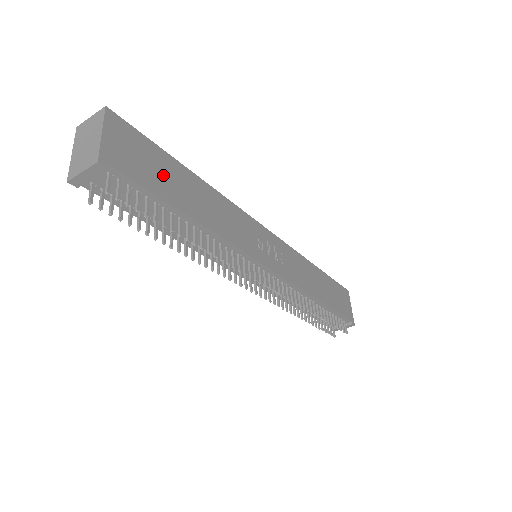
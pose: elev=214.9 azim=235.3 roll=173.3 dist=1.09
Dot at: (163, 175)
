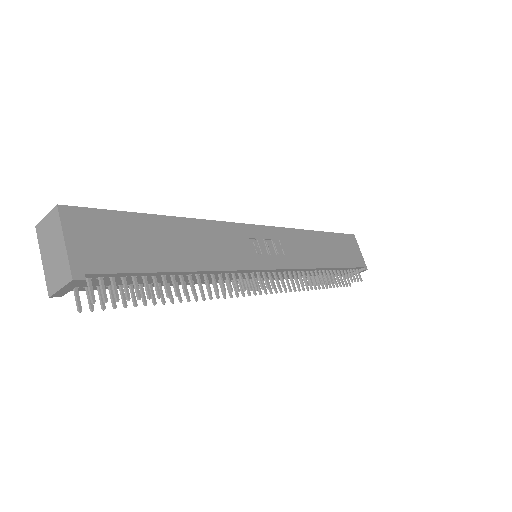
Dot at: (141, 243)
